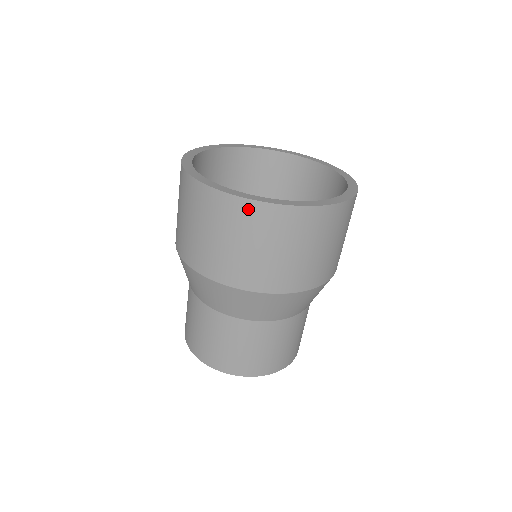
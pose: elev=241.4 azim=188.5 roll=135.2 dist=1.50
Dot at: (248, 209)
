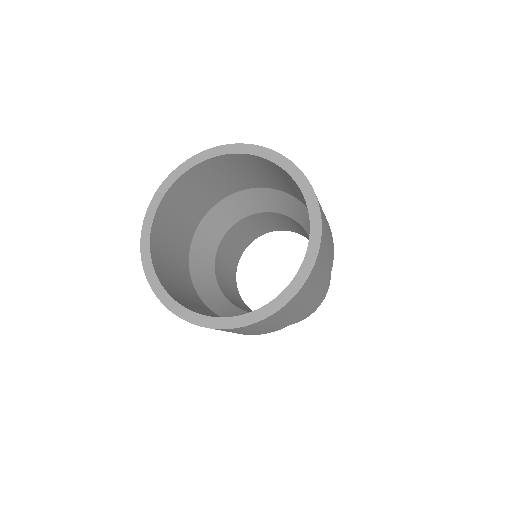
Dot at: occluded
